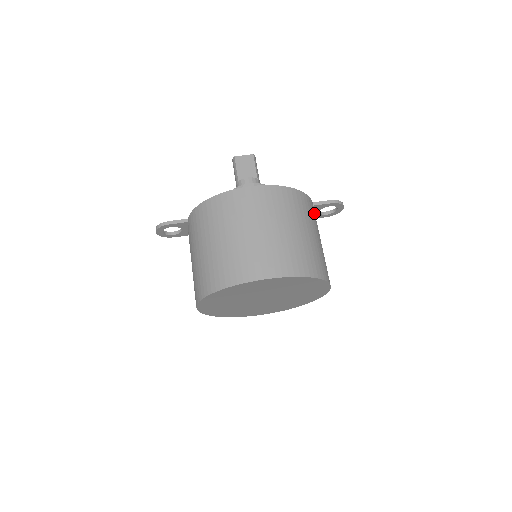
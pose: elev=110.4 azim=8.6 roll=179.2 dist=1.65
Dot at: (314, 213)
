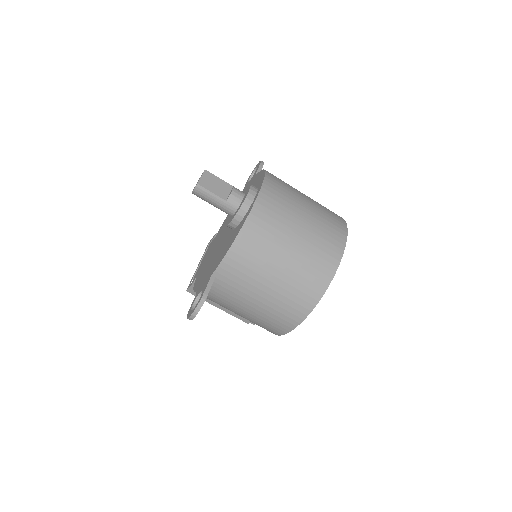
Dot at: occluded
